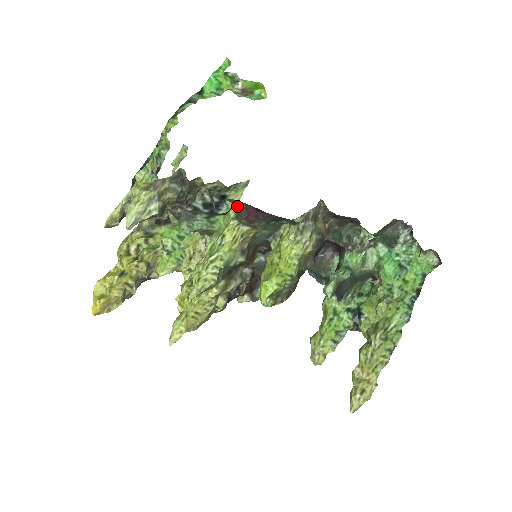
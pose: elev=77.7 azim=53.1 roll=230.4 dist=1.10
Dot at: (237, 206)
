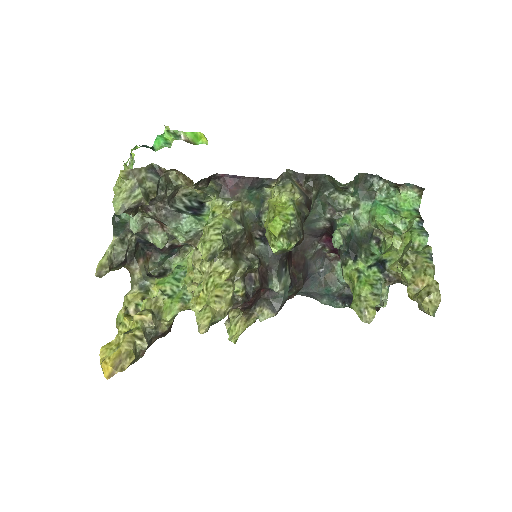
Dot at: (215, 188)
